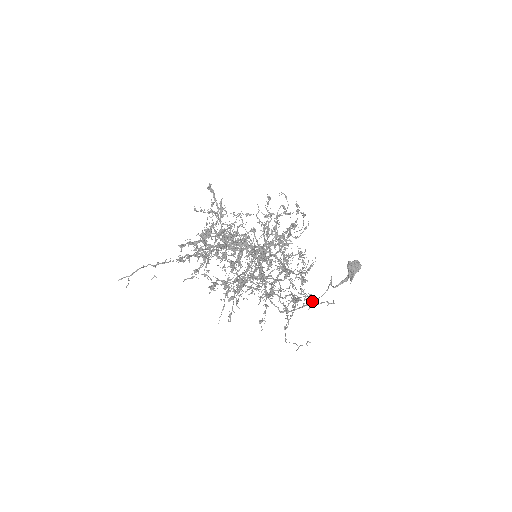
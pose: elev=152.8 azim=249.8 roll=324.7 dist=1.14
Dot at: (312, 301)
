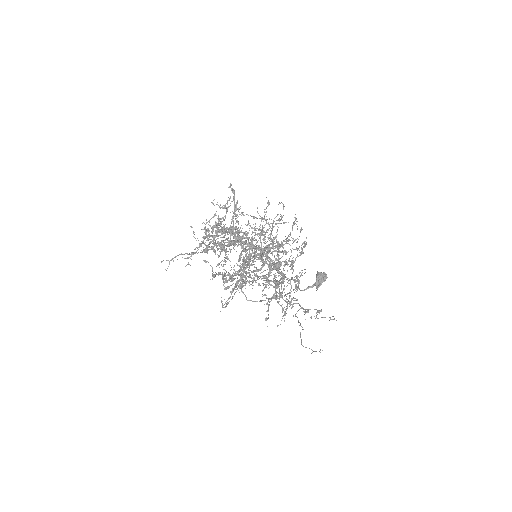
Dot at: (317, 314)
